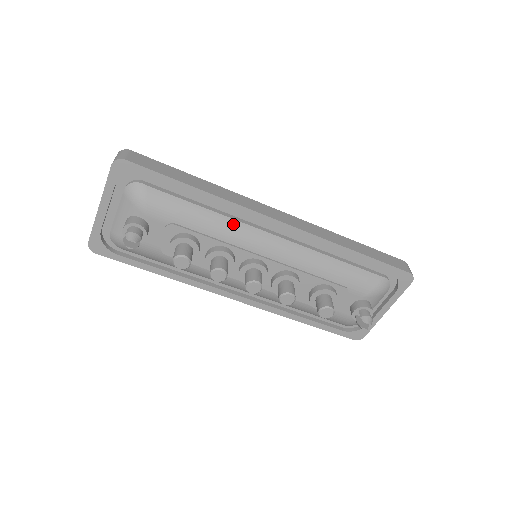
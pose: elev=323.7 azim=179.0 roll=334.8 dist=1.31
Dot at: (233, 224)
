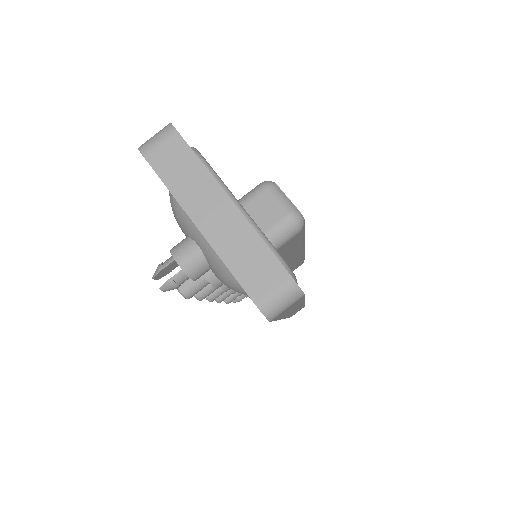
Dot at: occluded
